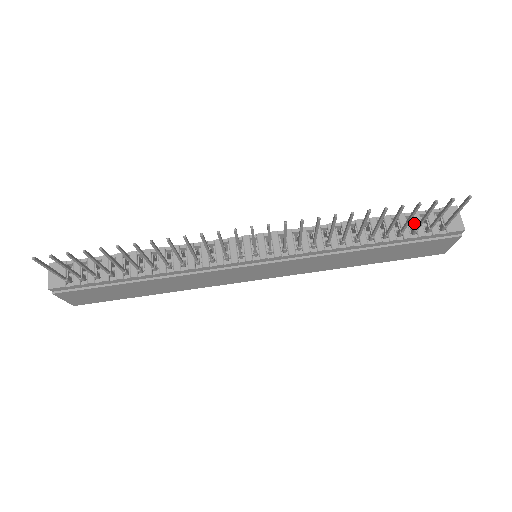
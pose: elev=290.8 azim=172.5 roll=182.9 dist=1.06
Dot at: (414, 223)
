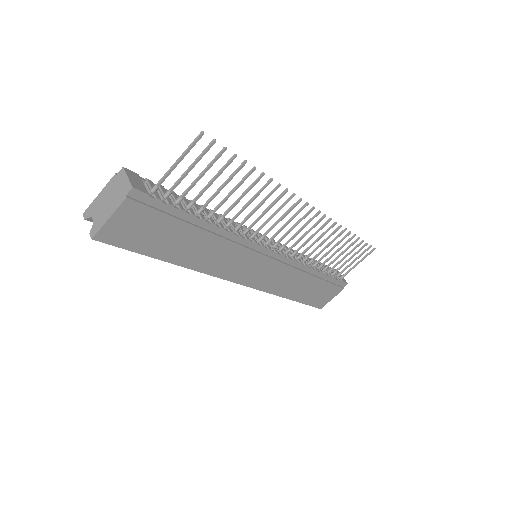
Dot at: occluded
